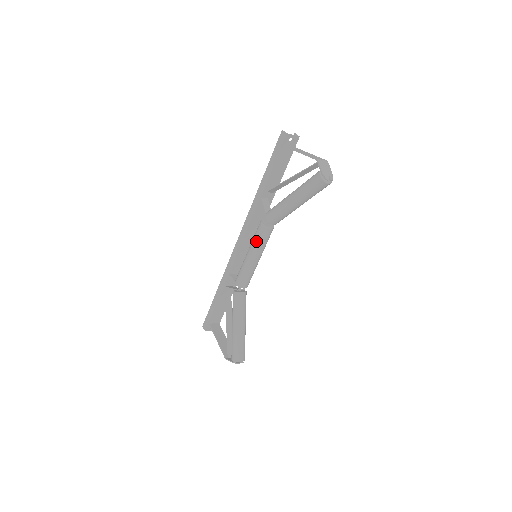
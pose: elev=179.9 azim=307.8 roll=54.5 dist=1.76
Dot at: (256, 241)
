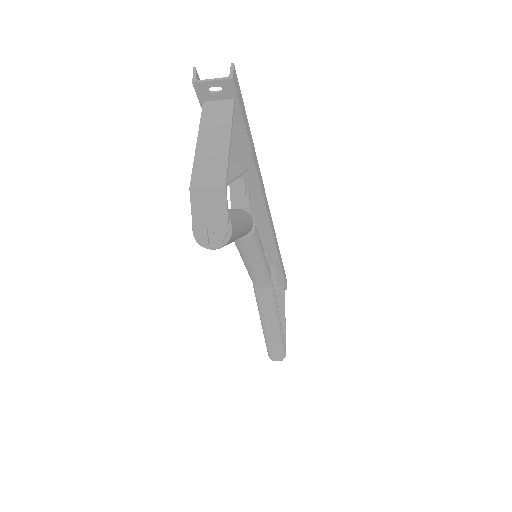
Dot at: occluded
